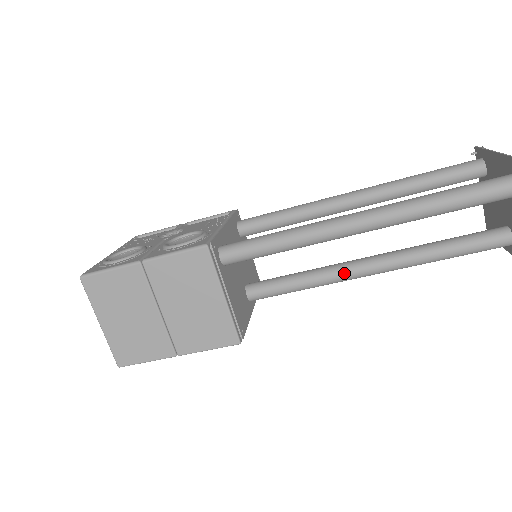
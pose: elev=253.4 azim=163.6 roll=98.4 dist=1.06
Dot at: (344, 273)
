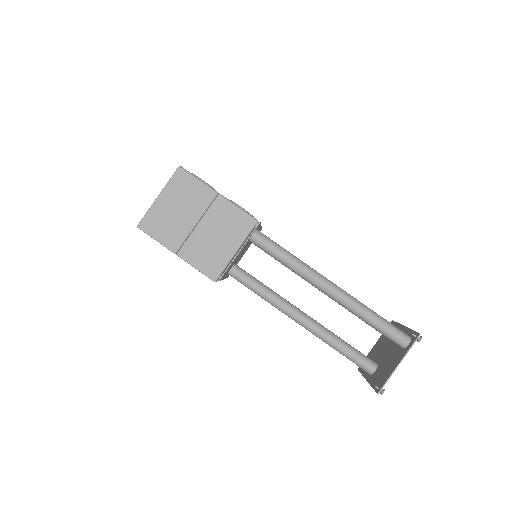
Dot at: (289, 308)
